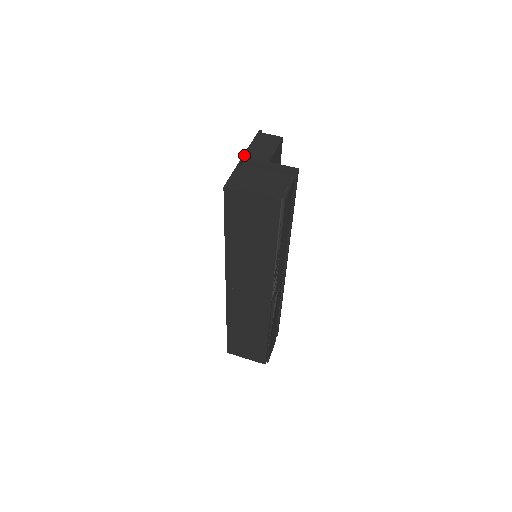
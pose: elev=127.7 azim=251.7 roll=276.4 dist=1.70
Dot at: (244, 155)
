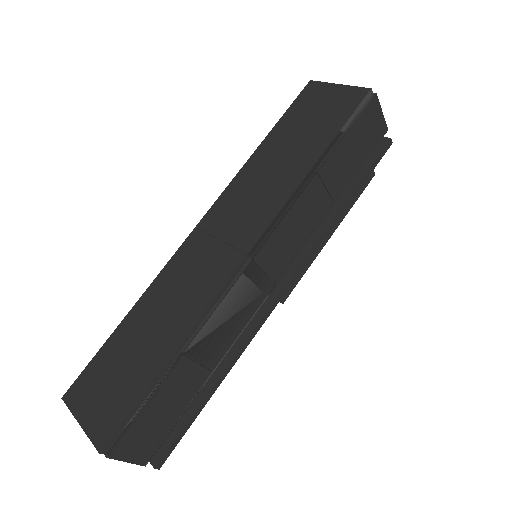
Dot at: occluded
